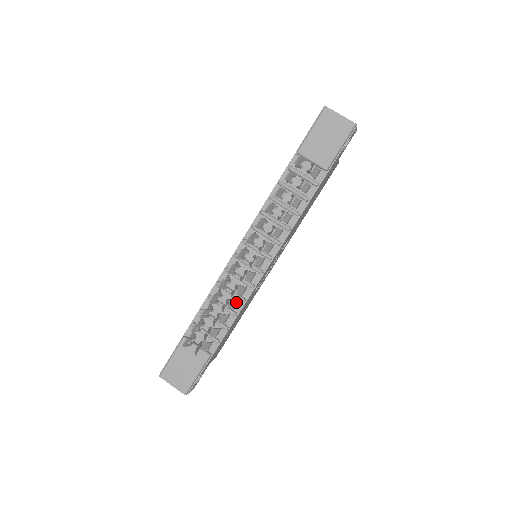
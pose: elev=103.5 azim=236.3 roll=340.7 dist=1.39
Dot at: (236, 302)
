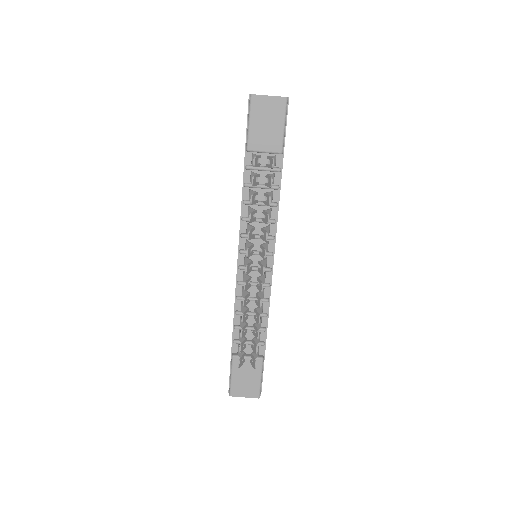
Dot at: (262, 306)
